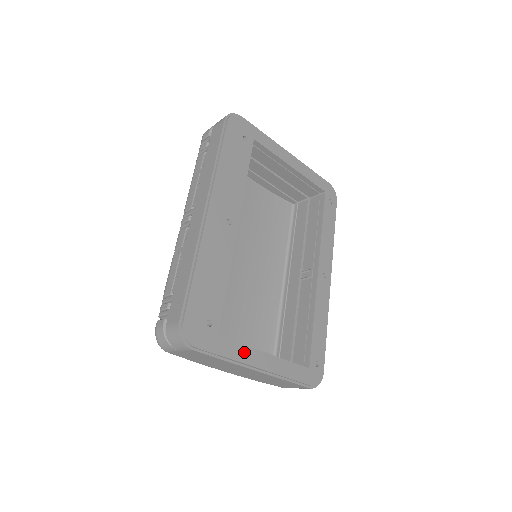
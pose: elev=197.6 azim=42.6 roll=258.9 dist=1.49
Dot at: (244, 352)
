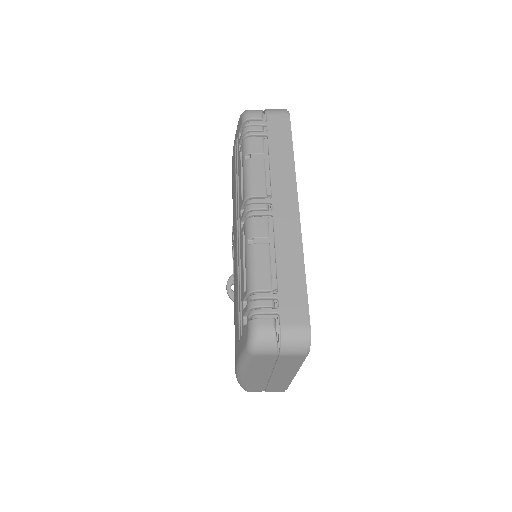
Dot at: occluded
